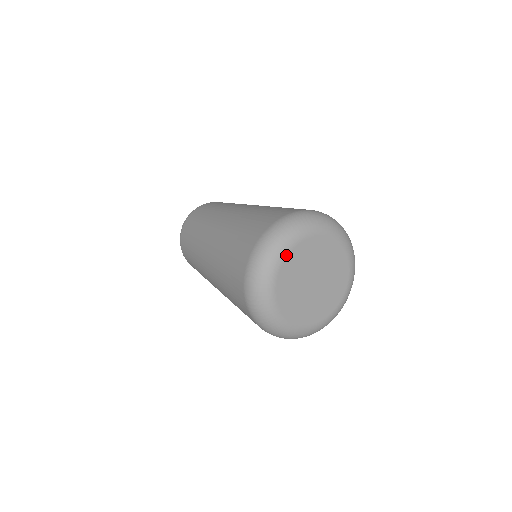
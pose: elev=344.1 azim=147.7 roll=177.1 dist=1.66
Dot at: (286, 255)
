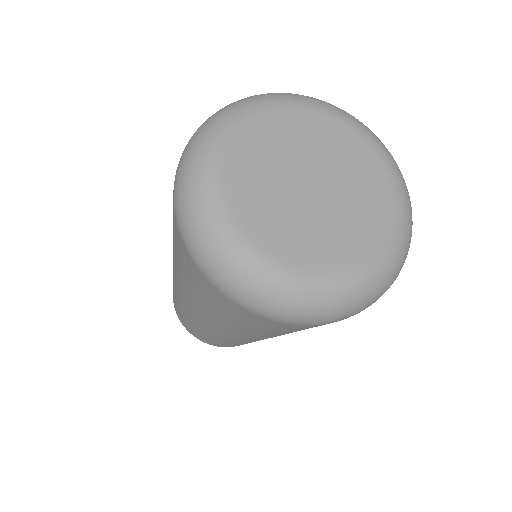
Dot at: (317, 110)
